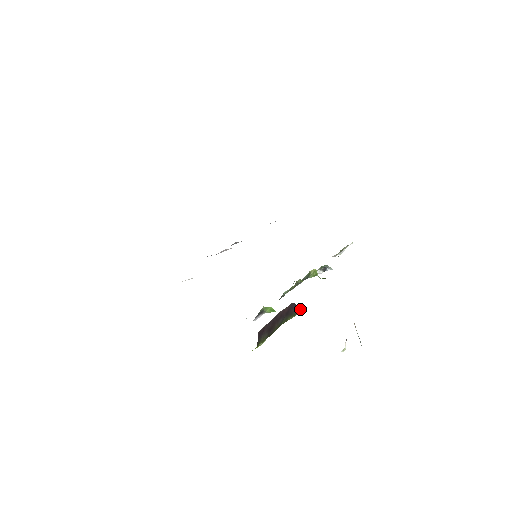
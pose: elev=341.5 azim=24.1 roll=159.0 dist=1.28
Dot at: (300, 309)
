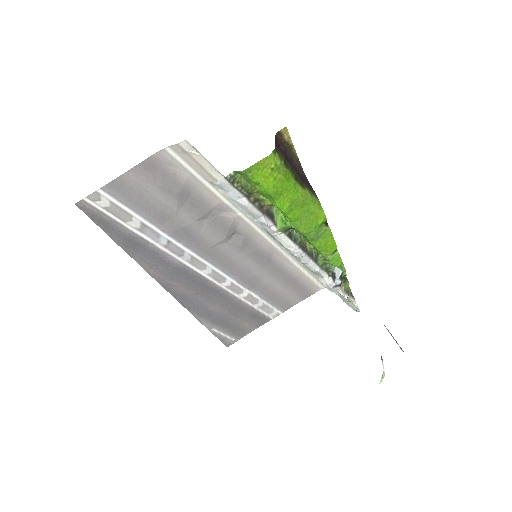
Dot at: (315, 194)
